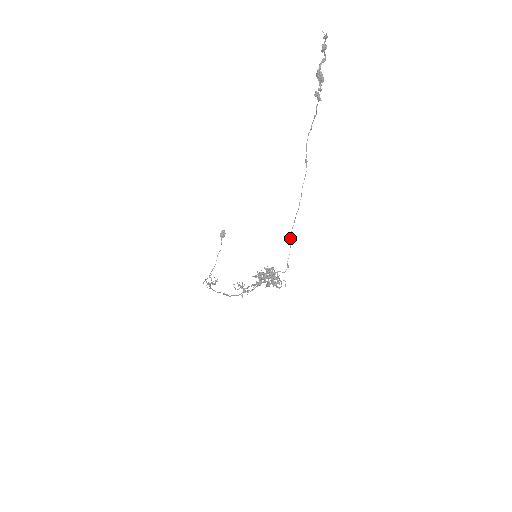
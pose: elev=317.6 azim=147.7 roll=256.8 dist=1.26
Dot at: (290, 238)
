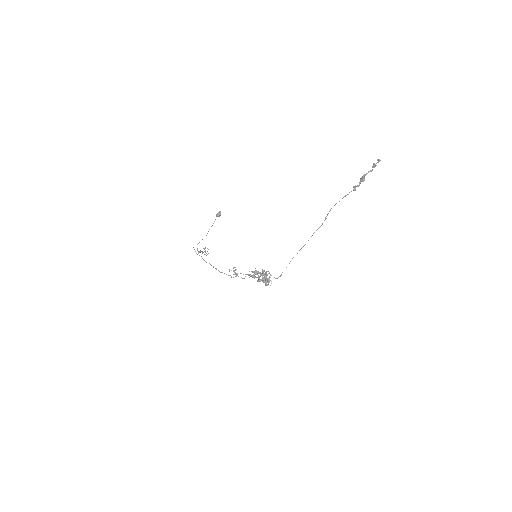
Dot at: occluded
